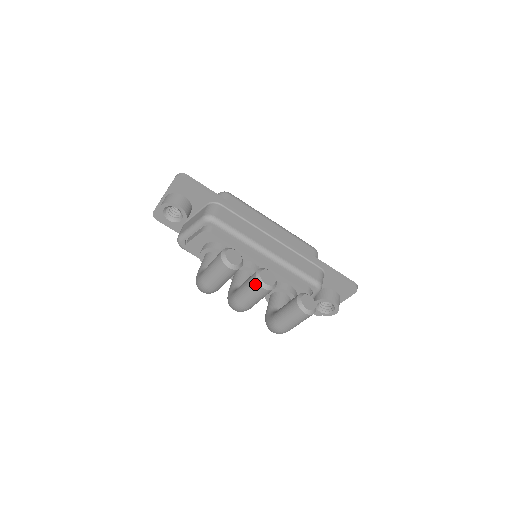
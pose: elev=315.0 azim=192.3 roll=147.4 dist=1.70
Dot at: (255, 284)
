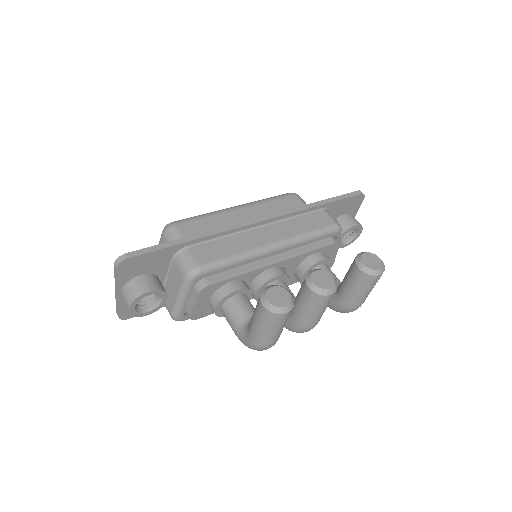
Dot at: (319, 299)
